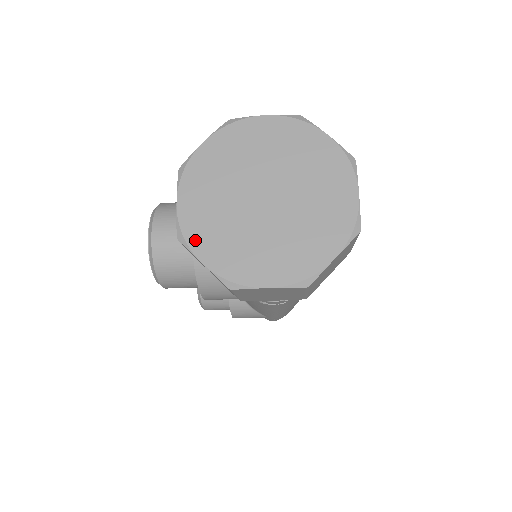
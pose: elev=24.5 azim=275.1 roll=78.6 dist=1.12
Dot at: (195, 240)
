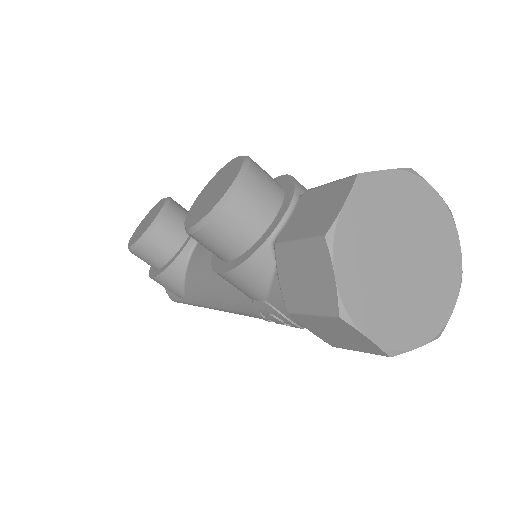
Dot at: (341, 251)
